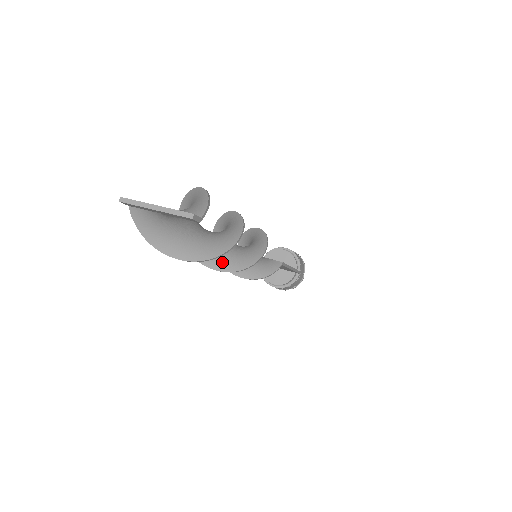
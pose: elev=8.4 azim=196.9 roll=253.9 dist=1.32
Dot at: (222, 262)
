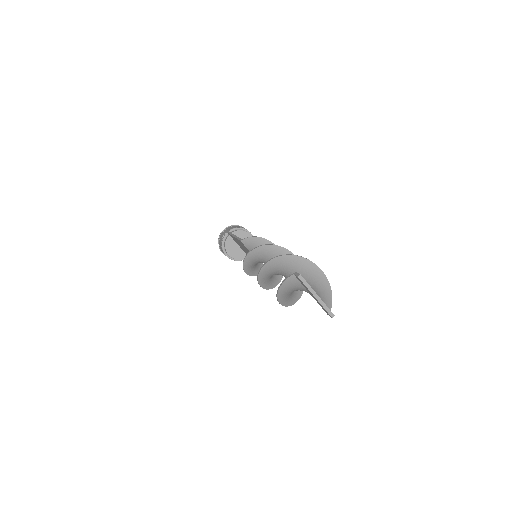
Dot at: (266, 282)
